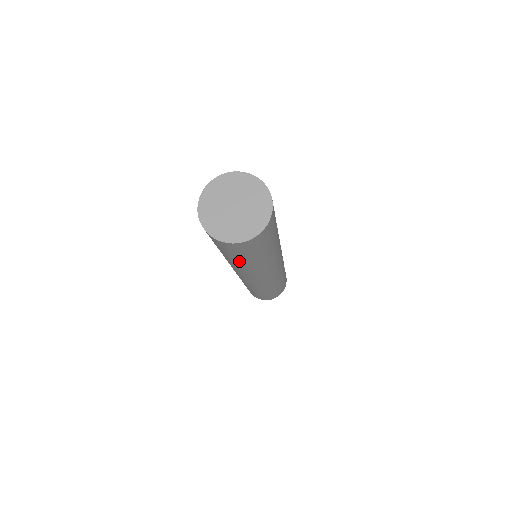
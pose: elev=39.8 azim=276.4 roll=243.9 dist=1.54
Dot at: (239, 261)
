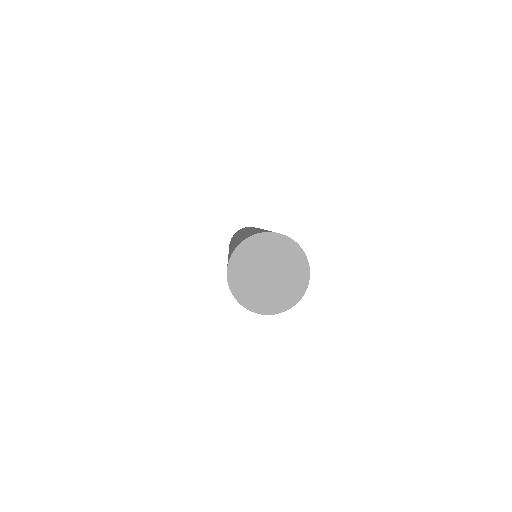
Dot at: occluded
